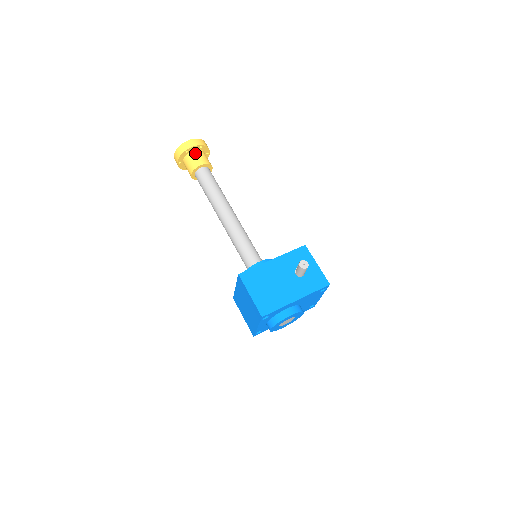
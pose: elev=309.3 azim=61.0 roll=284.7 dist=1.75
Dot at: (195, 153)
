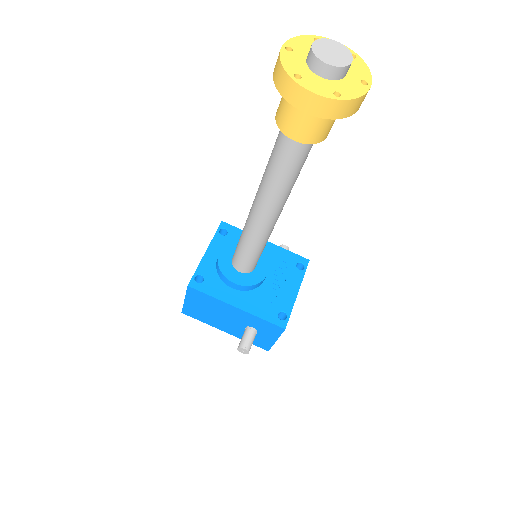
Dot at: occluded
